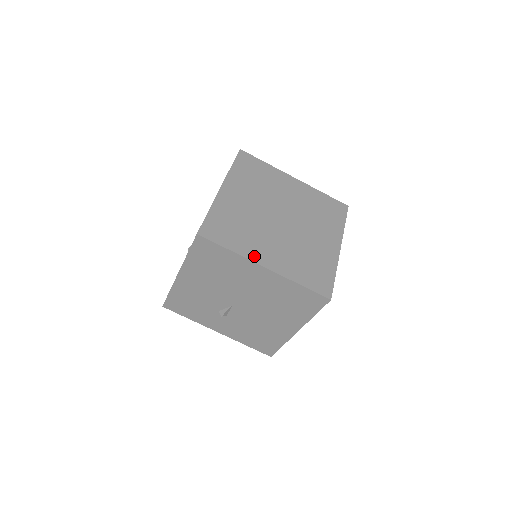
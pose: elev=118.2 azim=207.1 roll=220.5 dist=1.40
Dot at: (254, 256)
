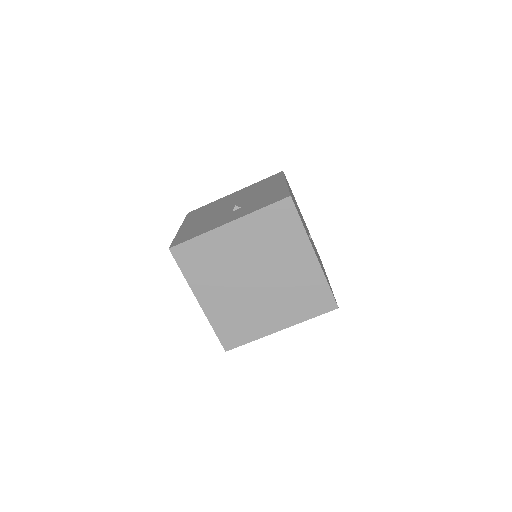
Dot at: (268, 330)
